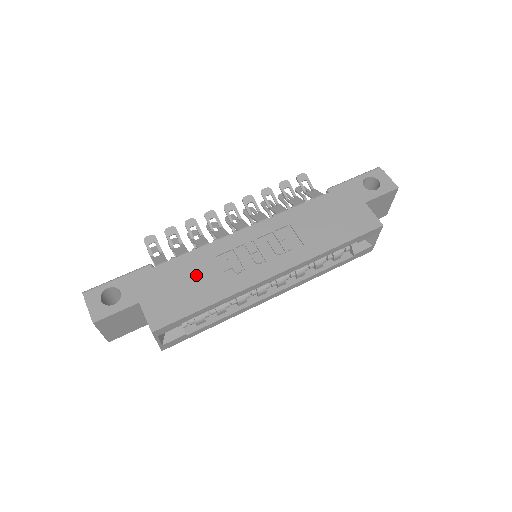
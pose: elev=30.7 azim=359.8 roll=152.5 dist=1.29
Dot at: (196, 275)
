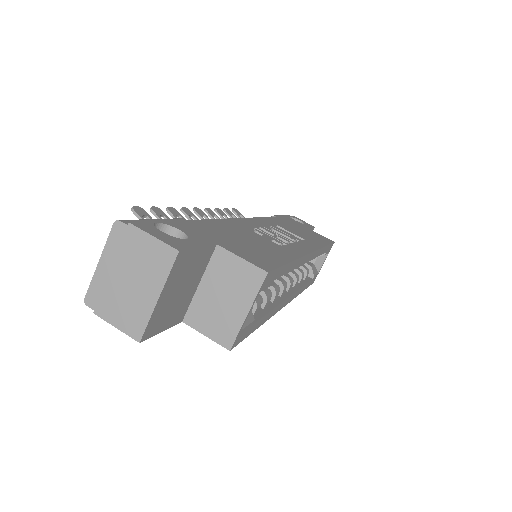
Dot at: (248, 236)
